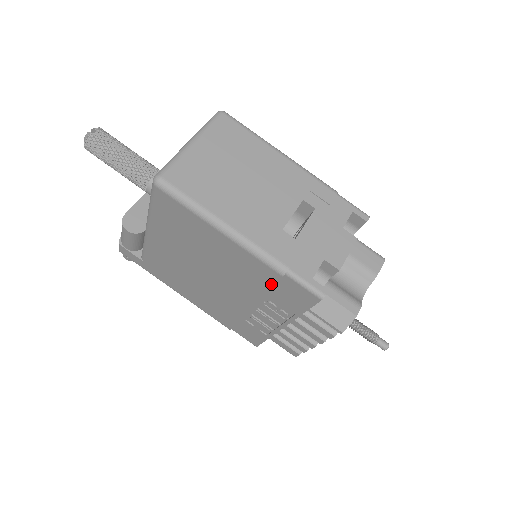
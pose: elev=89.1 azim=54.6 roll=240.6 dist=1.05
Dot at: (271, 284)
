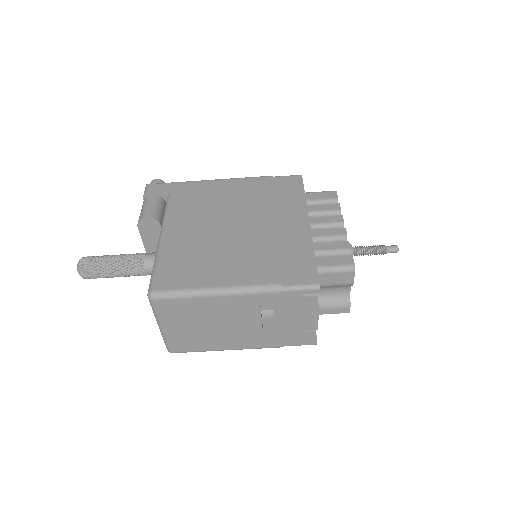
Dot at: occluded
